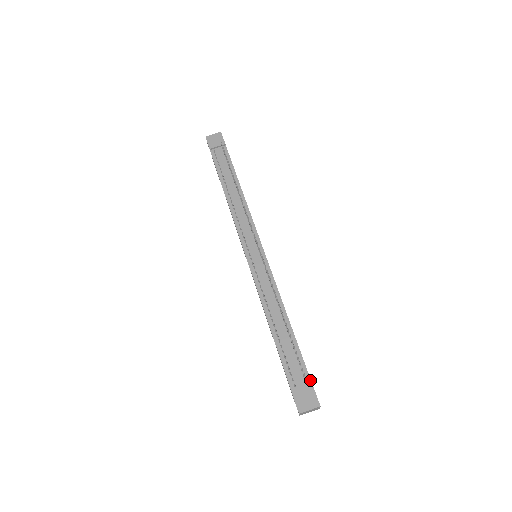
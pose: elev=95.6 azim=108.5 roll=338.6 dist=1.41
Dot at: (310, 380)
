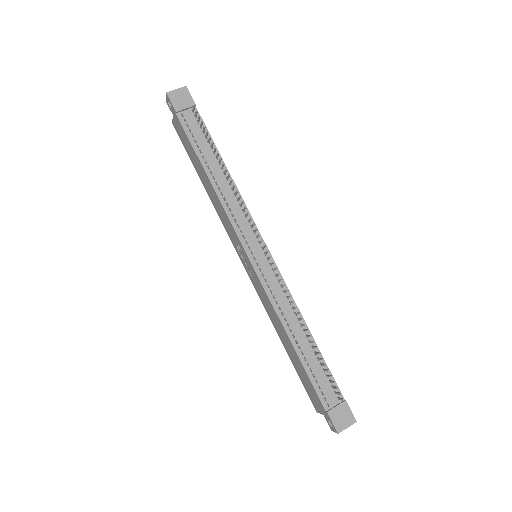
Dot at: (342, 396)
